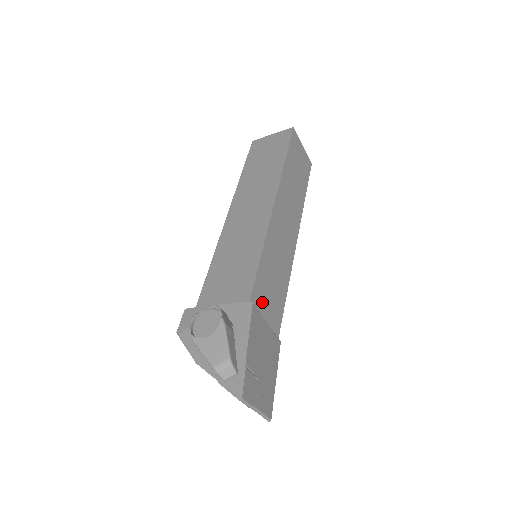
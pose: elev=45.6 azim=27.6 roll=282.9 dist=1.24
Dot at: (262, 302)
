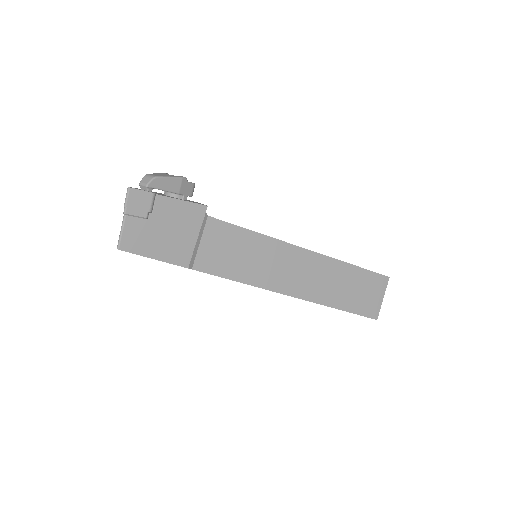
Dot at: (215, 237)
